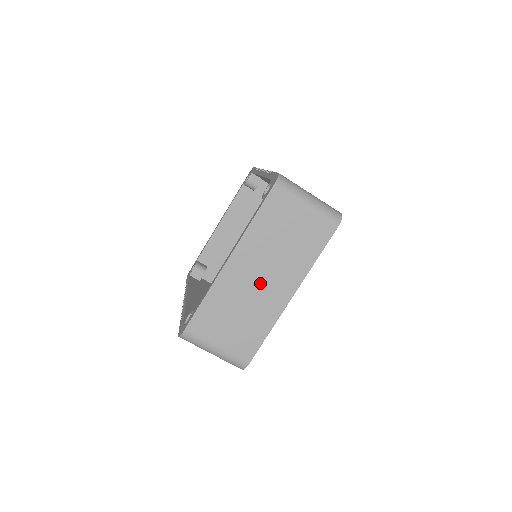
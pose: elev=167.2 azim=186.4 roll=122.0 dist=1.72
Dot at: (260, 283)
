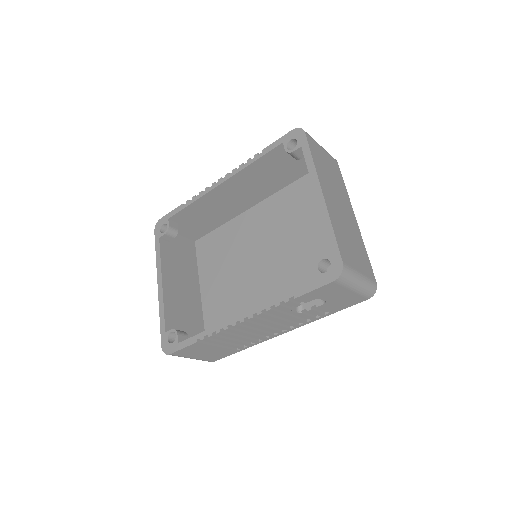
Dot at: (342, 209)
